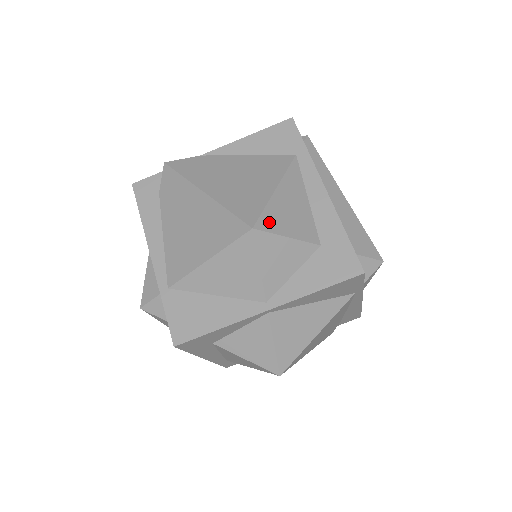
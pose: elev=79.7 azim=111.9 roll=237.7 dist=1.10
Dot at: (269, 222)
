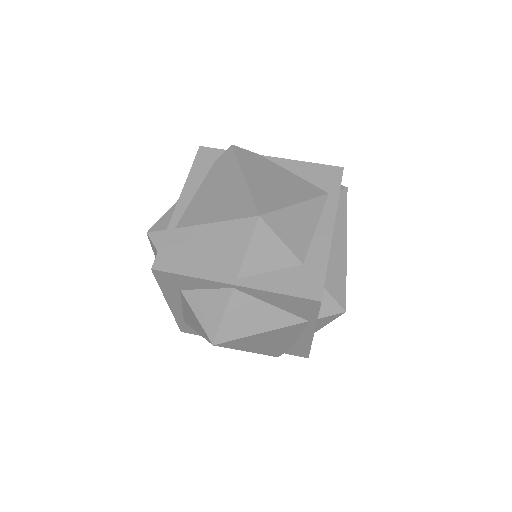
Dot at: (275, 221)
